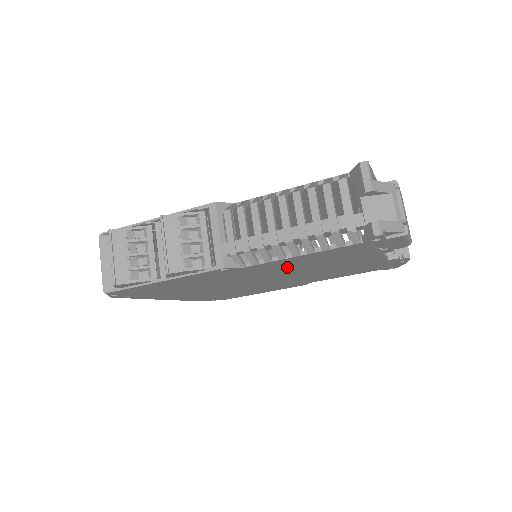
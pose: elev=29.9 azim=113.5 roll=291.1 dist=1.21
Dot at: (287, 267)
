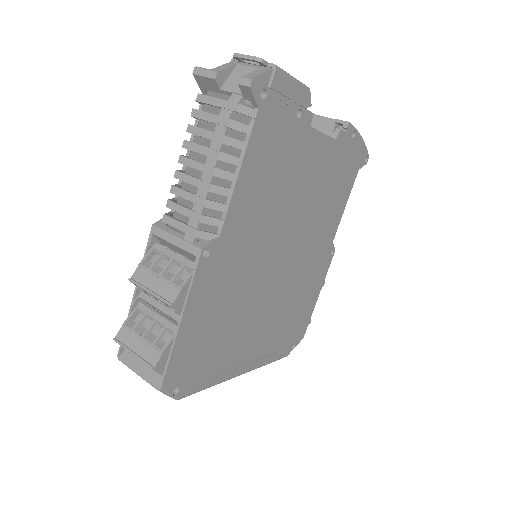
Dot at: (261, 213)
